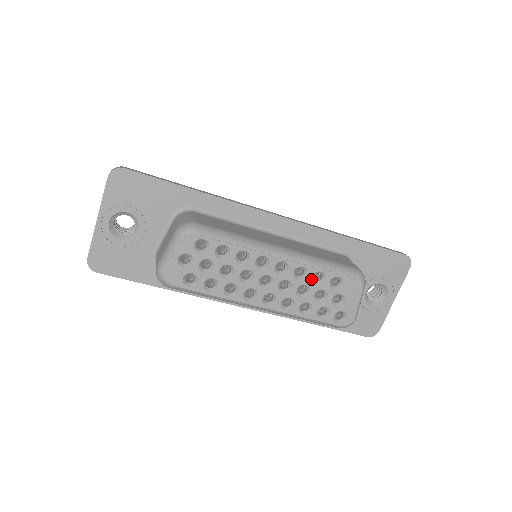
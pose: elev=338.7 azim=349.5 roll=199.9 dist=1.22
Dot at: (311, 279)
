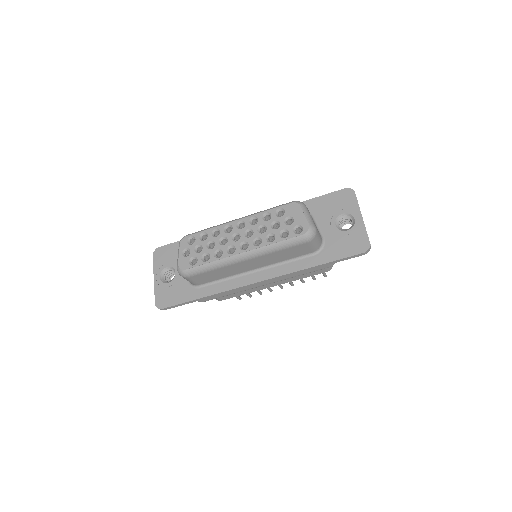
Dot at: (262, 220)
